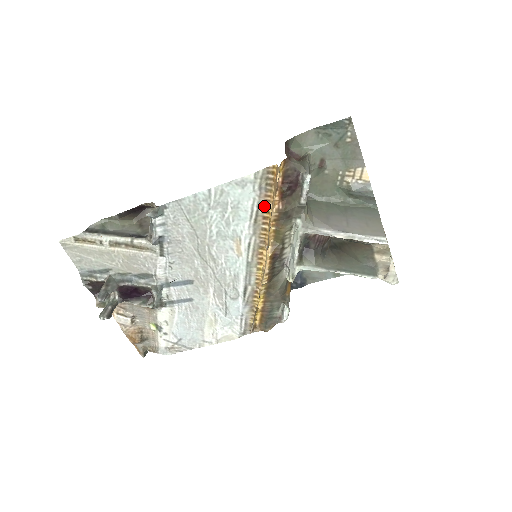
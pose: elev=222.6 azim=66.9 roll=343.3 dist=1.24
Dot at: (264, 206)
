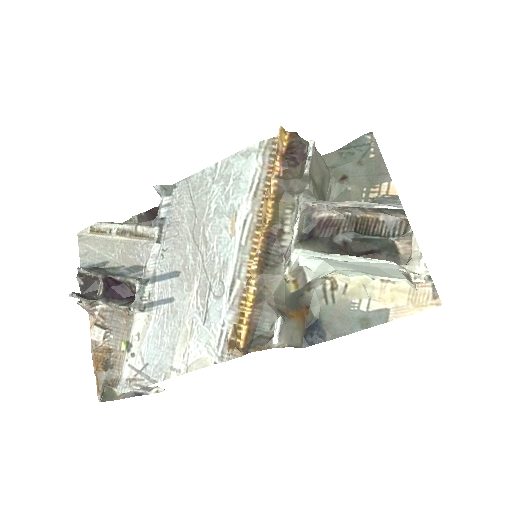
Dot at: (266, 179)
